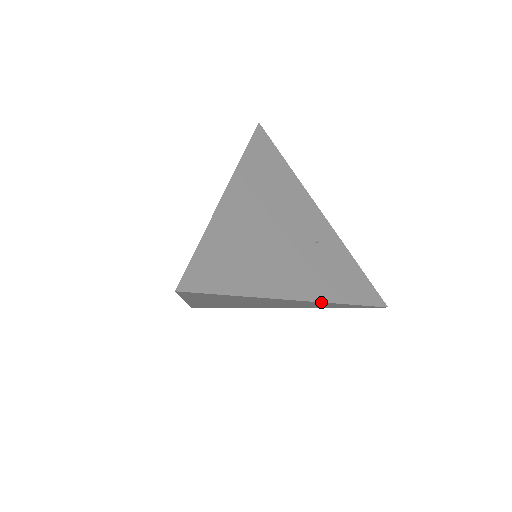
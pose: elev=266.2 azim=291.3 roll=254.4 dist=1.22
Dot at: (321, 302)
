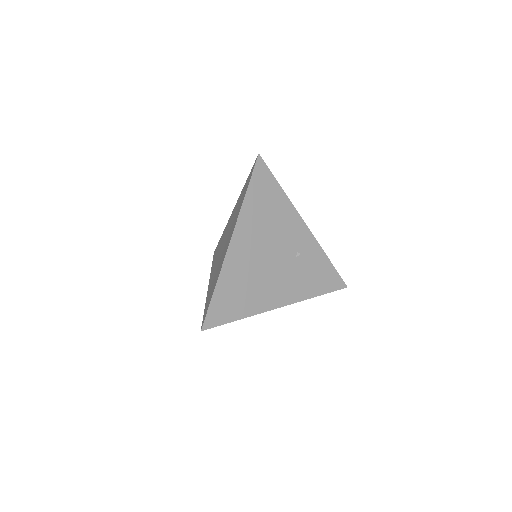
Dot at: (296, 302)
